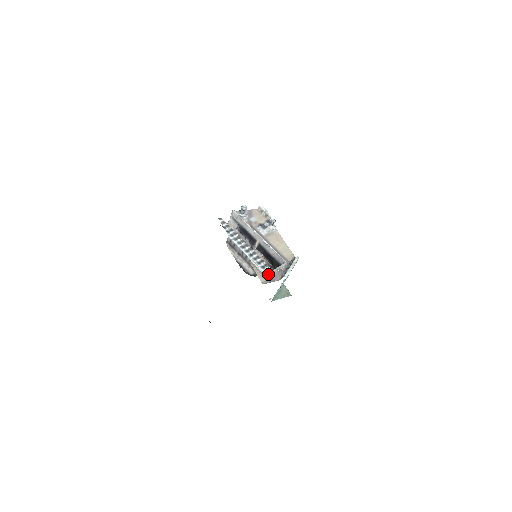
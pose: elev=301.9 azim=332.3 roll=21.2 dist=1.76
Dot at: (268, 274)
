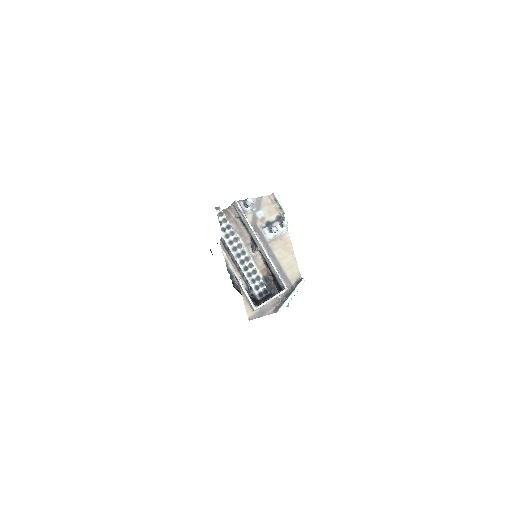
Dot at: (258, 307)
